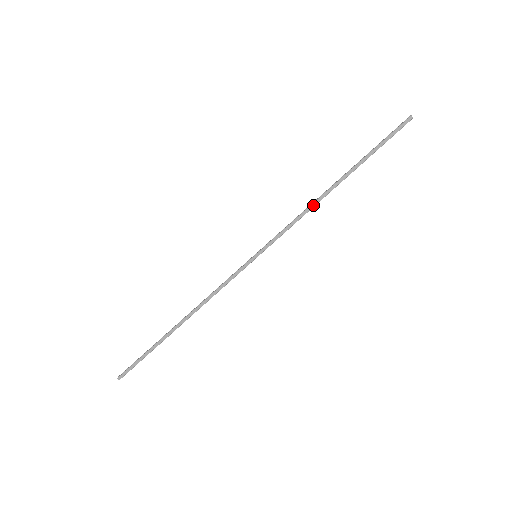
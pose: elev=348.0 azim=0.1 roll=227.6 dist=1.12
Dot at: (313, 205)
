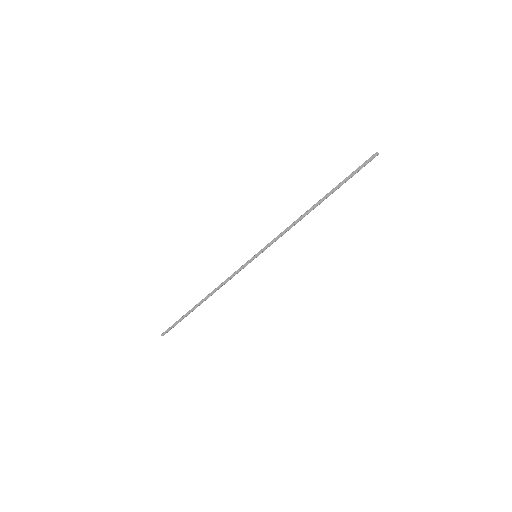
Dot at: (298, 220)
